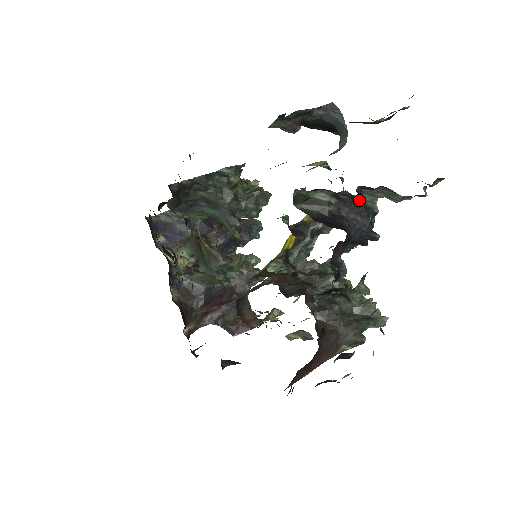
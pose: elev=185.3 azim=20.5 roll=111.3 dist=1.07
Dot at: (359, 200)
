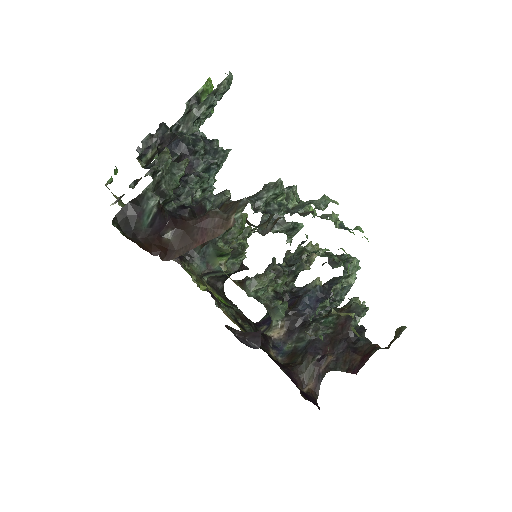
Dot at: (172, 135)
